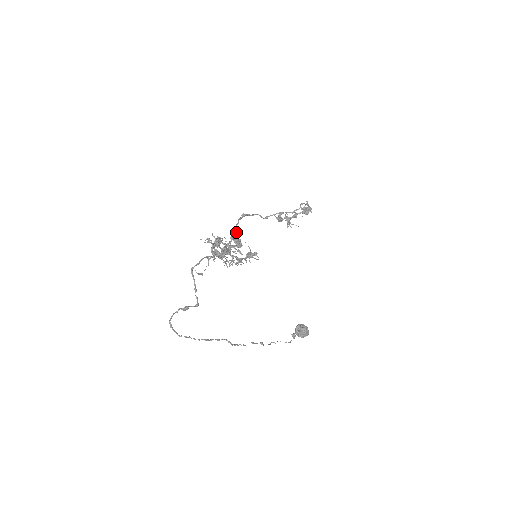
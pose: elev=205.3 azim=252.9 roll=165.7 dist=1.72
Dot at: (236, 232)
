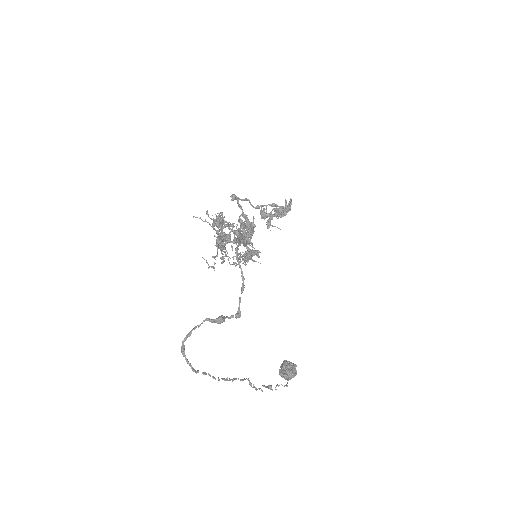
Dot at: (242, 215)
